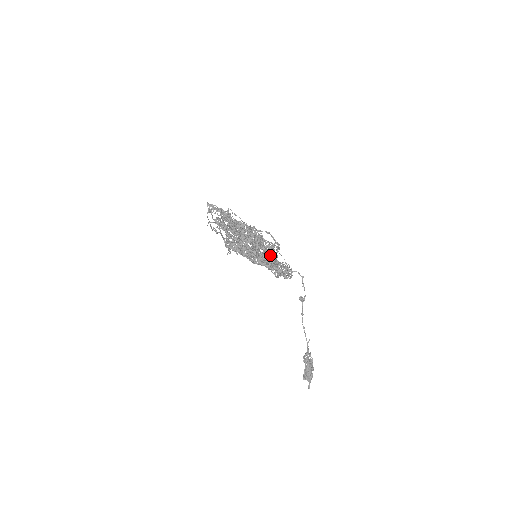
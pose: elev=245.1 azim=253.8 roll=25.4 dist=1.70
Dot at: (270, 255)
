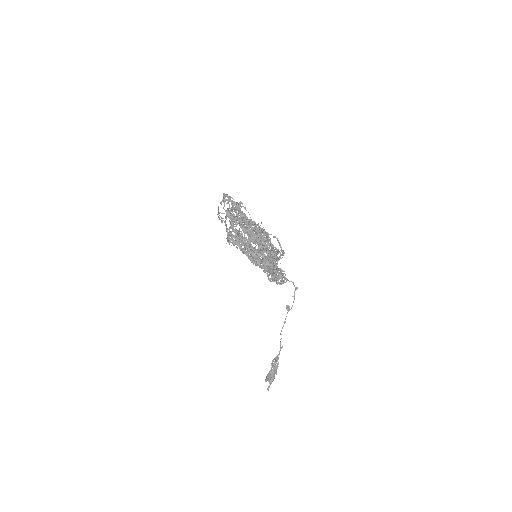
Dot at: occluded
